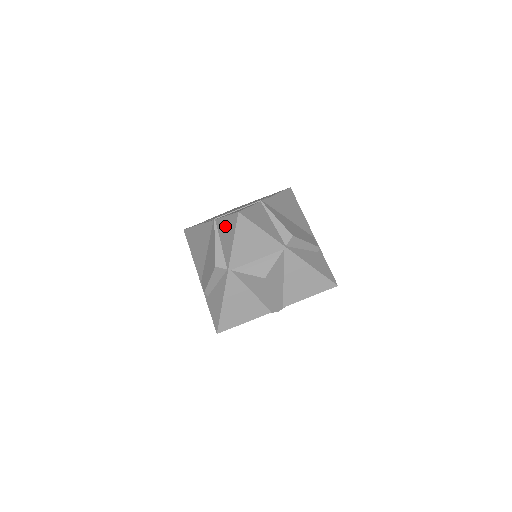
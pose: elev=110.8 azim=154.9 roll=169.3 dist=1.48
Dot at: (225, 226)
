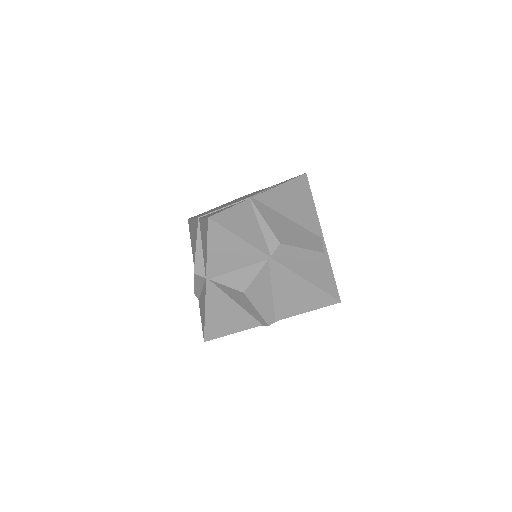
Dot at: (203, 229)
